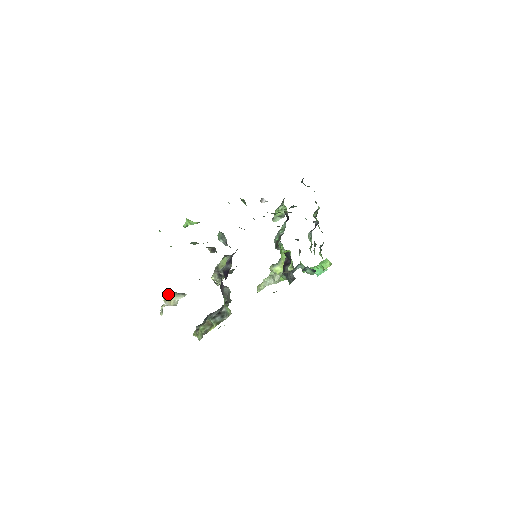
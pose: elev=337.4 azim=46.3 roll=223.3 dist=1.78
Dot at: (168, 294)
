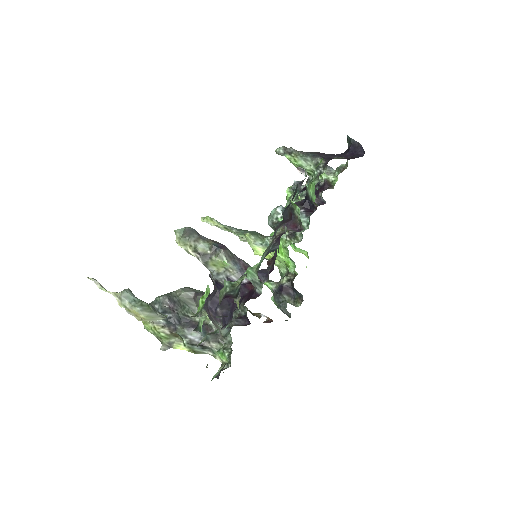
Dot at: (141, 313)
